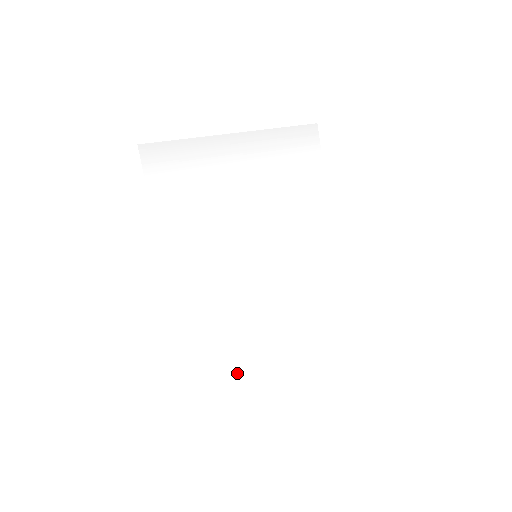
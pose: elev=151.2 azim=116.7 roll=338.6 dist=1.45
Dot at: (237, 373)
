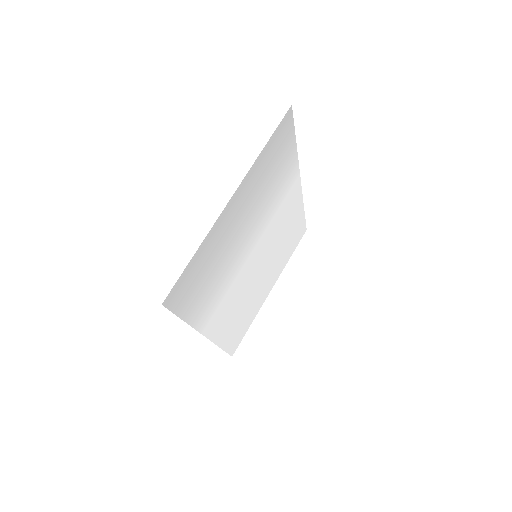
Dot at: (253, 318)
